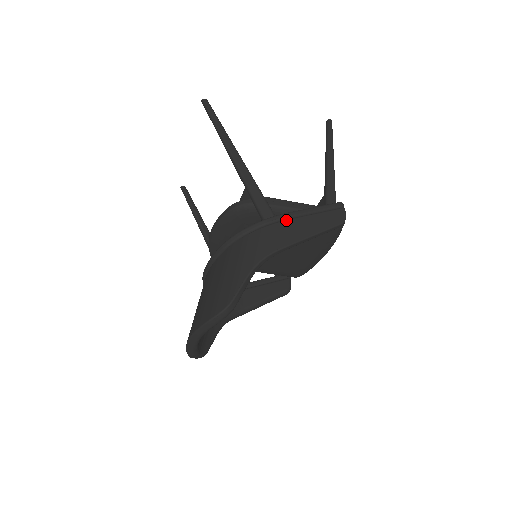
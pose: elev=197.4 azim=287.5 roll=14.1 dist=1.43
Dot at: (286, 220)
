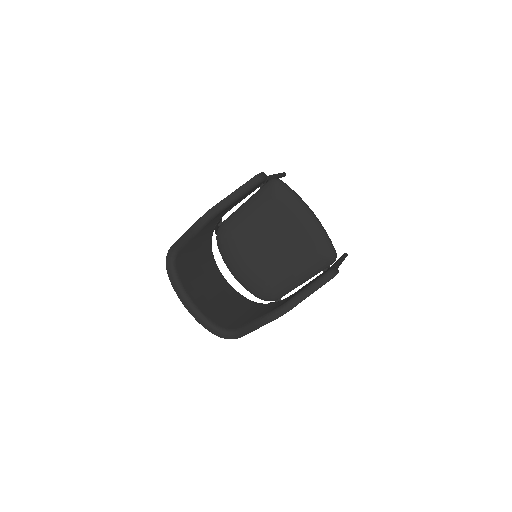
Dot at: occluded
